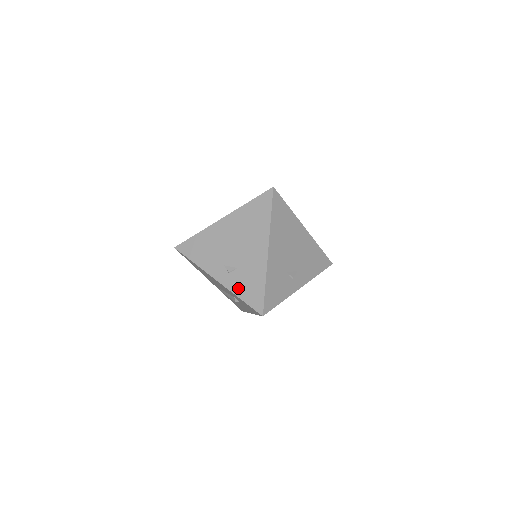
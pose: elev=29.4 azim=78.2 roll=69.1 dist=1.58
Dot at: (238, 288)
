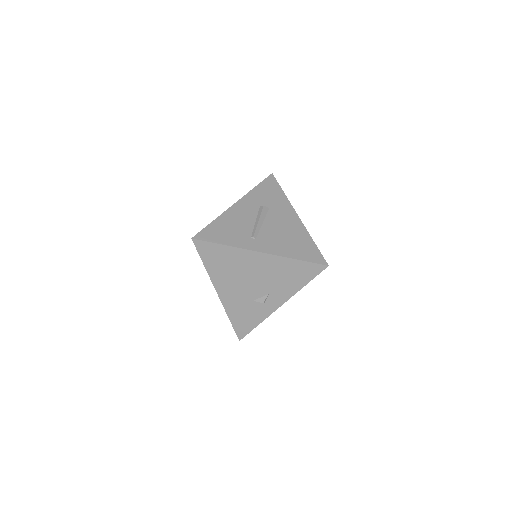
Dot at: occluded
